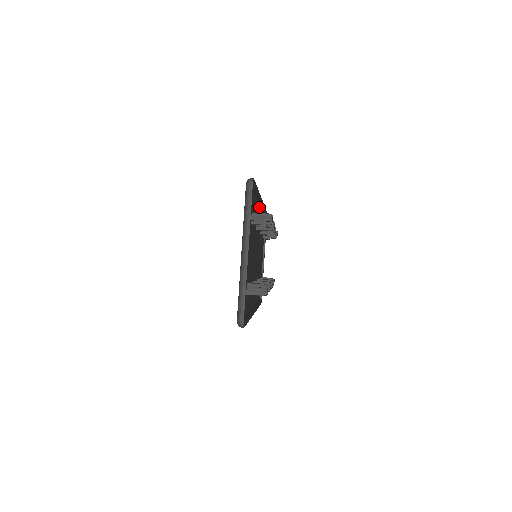
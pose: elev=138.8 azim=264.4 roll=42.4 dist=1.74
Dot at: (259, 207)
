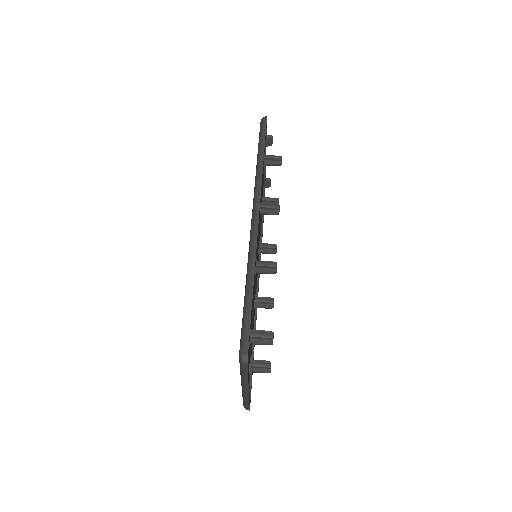
Dot at: occluded
